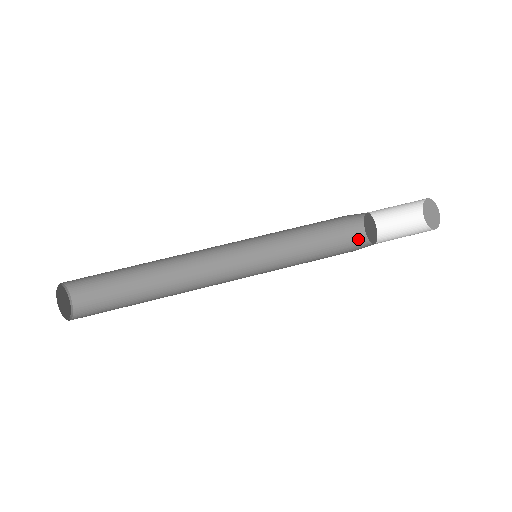
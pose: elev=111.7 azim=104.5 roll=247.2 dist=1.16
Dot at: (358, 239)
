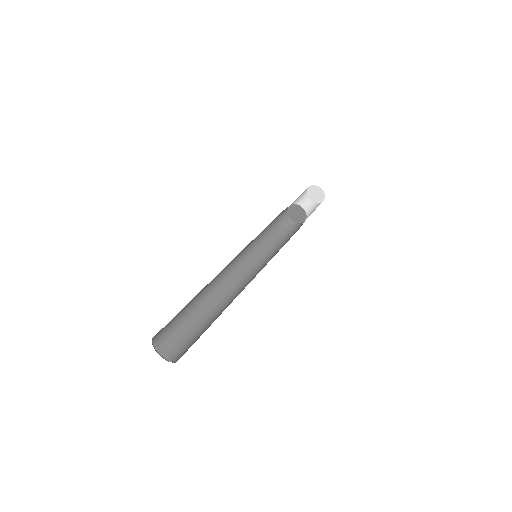
Dot at: (301, 225)
